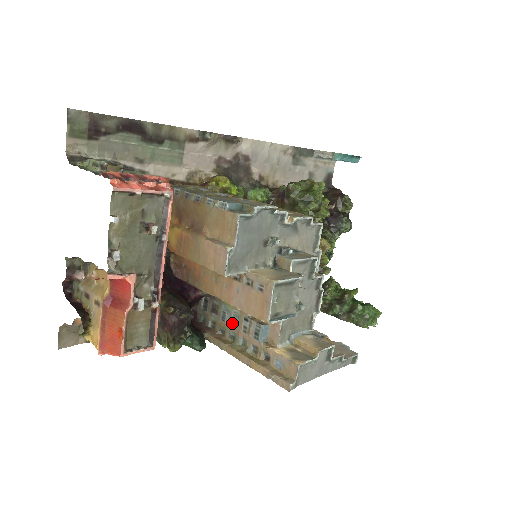
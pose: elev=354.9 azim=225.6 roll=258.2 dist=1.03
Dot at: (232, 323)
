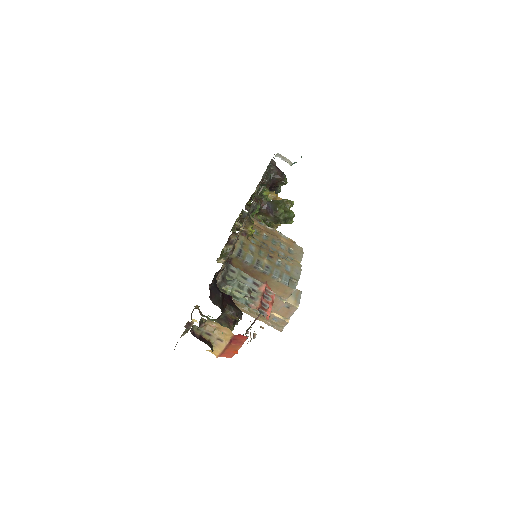
Dot at: occluded
